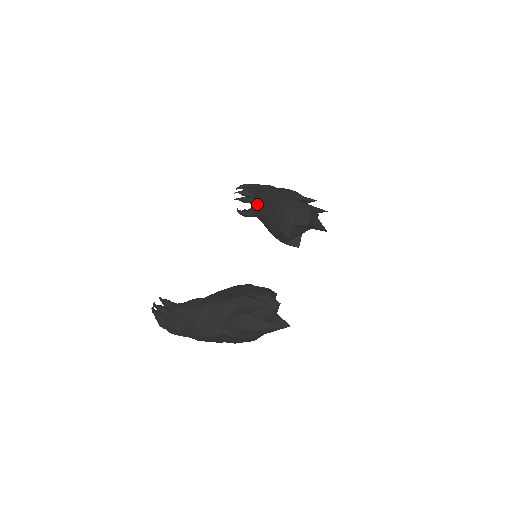
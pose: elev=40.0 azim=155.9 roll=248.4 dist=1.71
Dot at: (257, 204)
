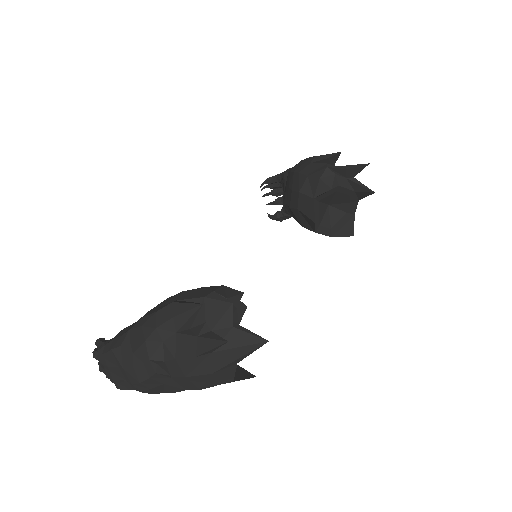
Dot at: (283, 197)
